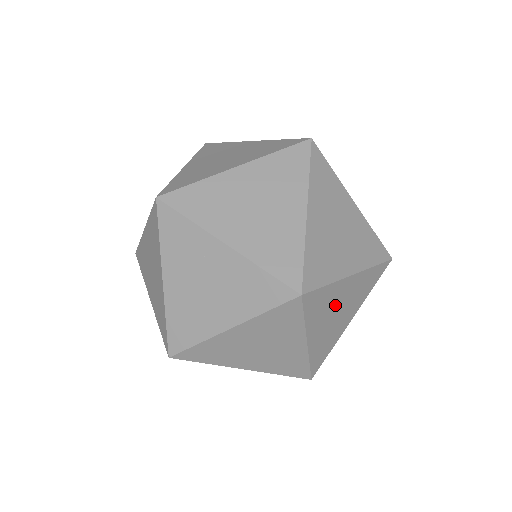
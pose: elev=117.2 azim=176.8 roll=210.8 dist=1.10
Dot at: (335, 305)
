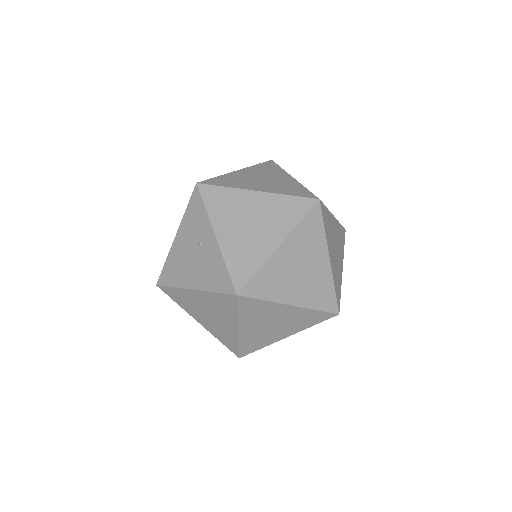
Dot at: occluded
